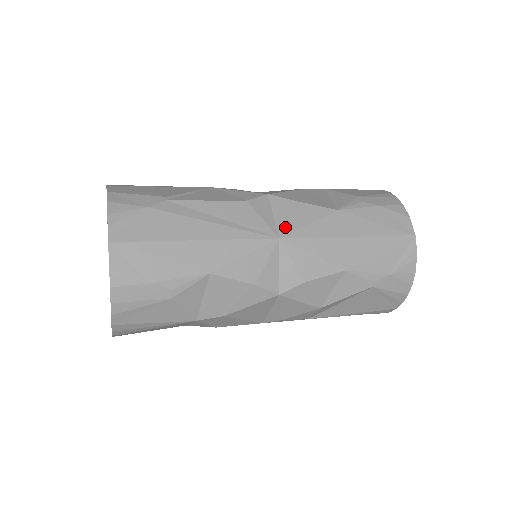
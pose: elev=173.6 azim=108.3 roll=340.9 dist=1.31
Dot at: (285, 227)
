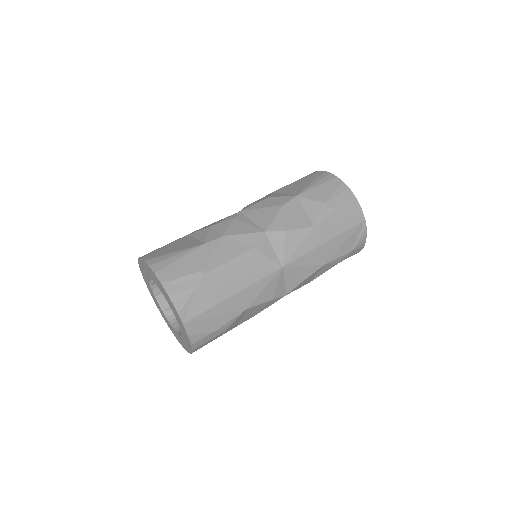
Dot at: (284, 256)
